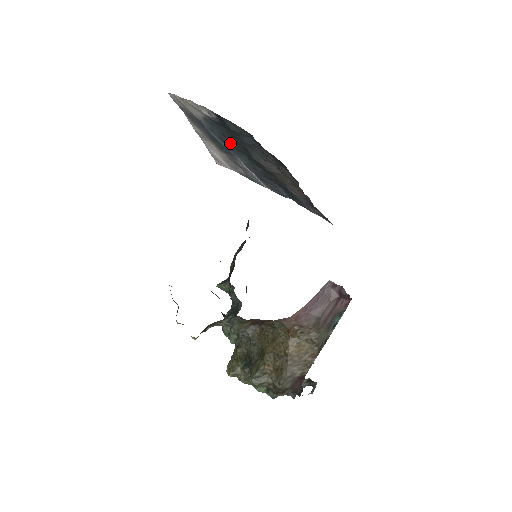
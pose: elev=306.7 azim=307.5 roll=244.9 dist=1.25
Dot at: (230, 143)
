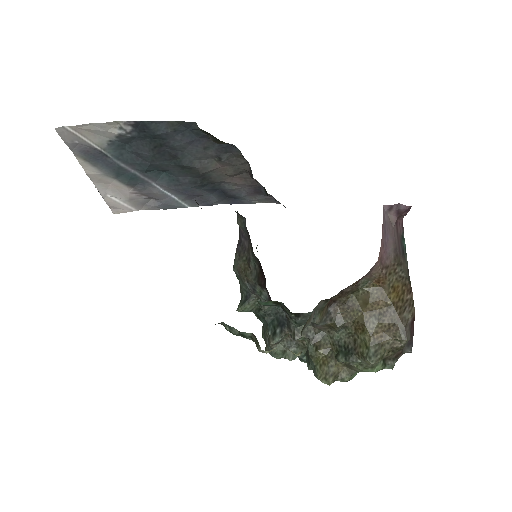
Dot at: (148, 162)
